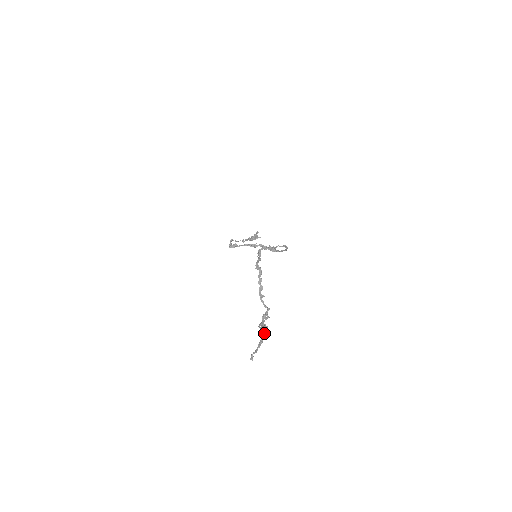
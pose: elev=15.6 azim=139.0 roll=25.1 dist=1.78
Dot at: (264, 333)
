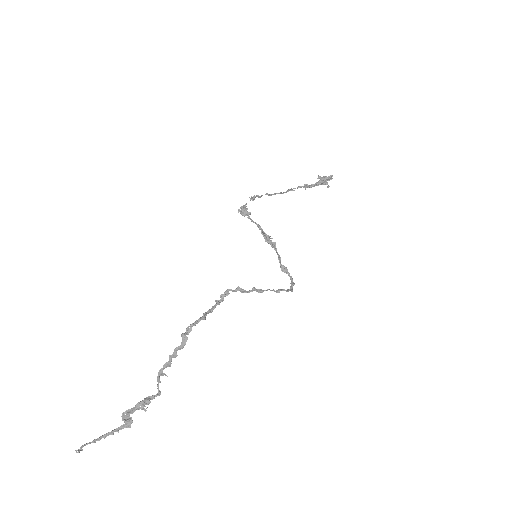
Dot at: (122, 426)
